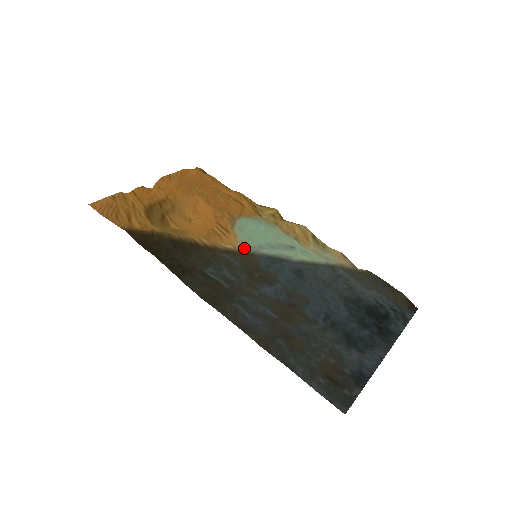
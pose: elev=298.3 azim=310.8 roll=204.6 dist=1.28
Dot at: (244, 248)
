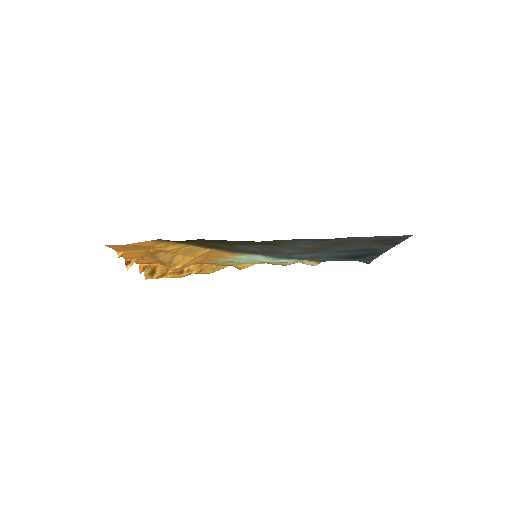
Dot at: (244, 255)
